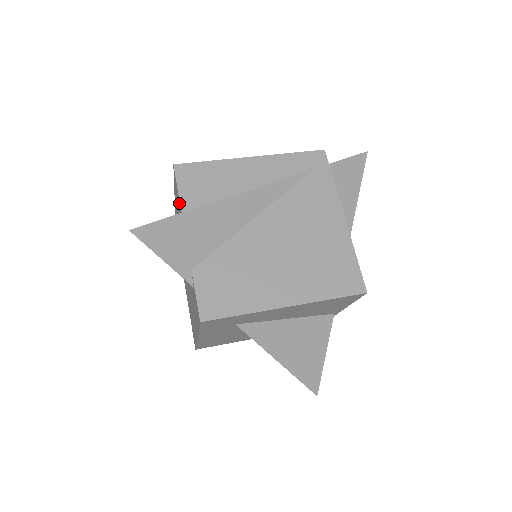
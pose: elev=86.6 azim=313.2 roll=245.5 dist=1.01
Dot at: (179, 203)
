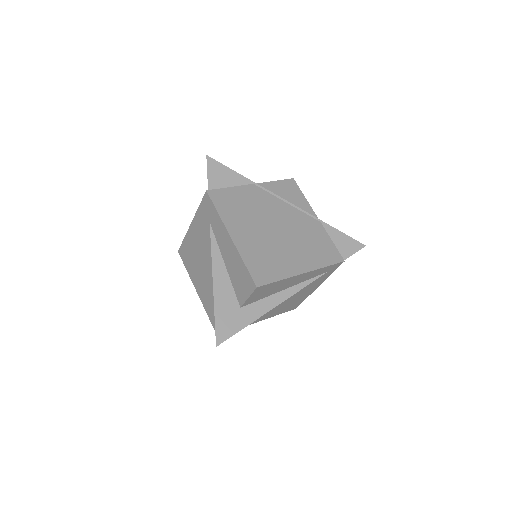
Dot at: (243, 297)
